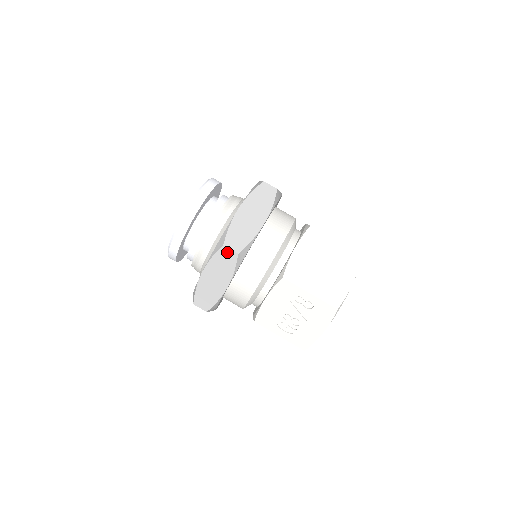
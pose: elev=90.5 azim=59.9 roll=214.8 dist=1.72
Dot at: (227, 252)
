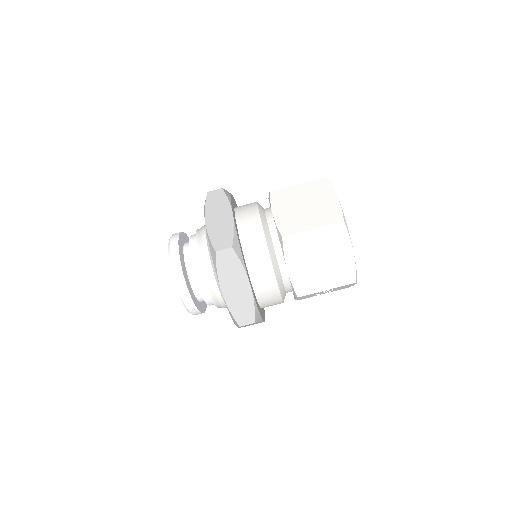
Dot at: occluded
